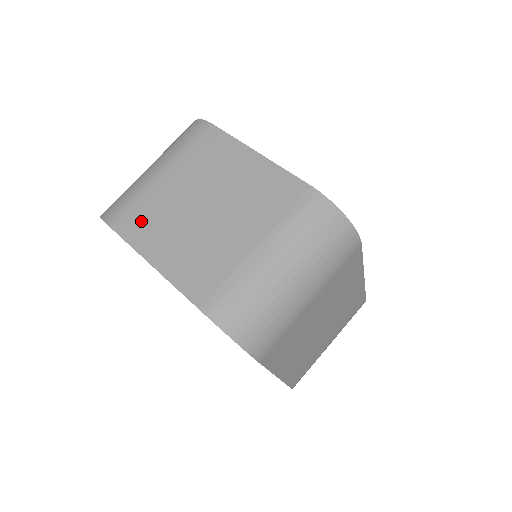
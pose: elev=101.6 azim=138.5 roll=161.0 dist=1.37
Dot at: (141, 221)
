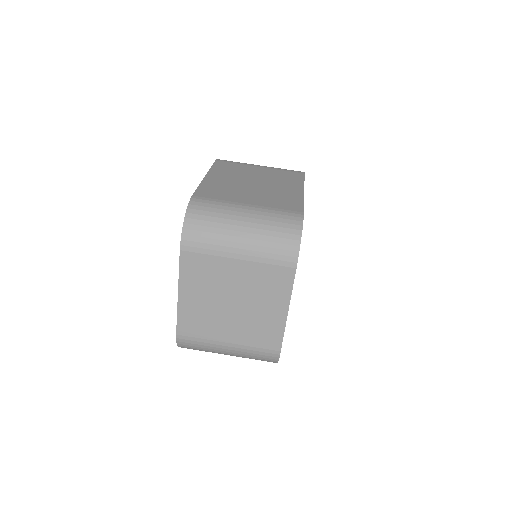
Dot at: (198, 268)
